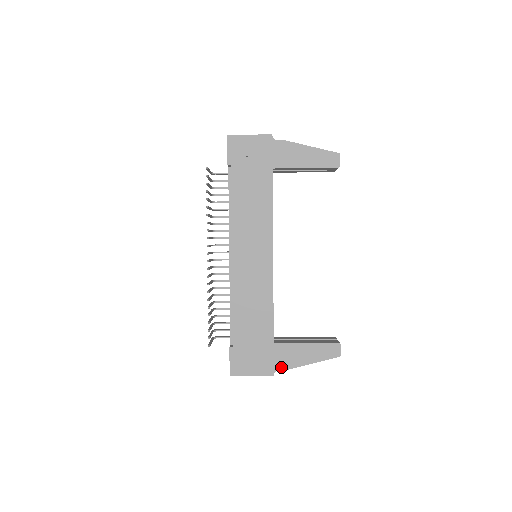
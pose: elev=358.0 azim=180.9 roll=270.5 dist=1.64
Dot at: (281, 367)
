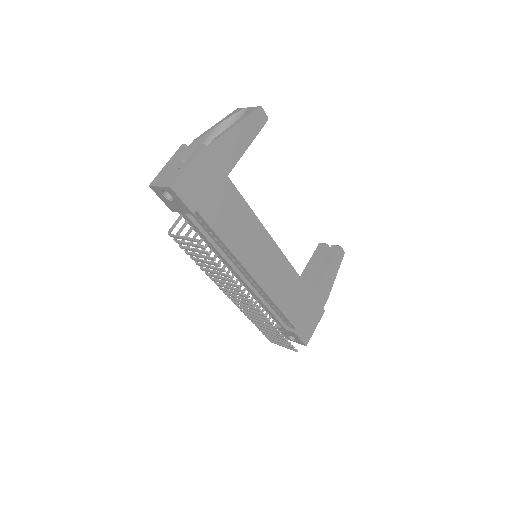
Dot at: (325, 302)
